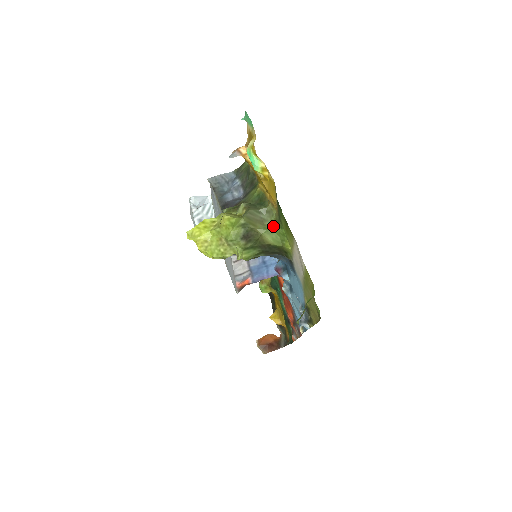
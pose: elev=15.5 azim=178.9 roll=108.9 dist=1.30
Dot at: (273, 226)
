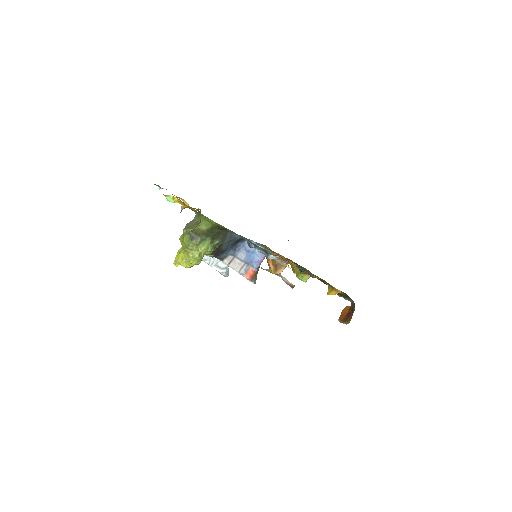
Dot at: (200, 219)
